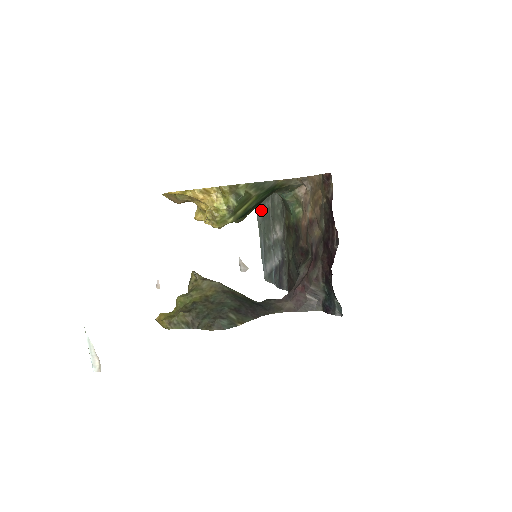
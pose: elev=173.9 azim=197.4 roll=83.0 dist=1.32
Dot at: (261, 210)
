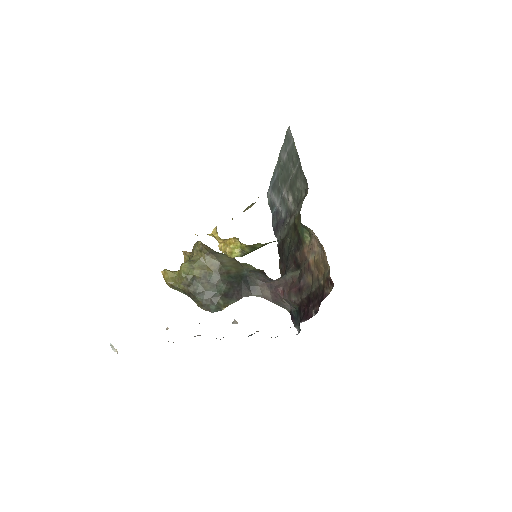
Dot at: (285, 156)
